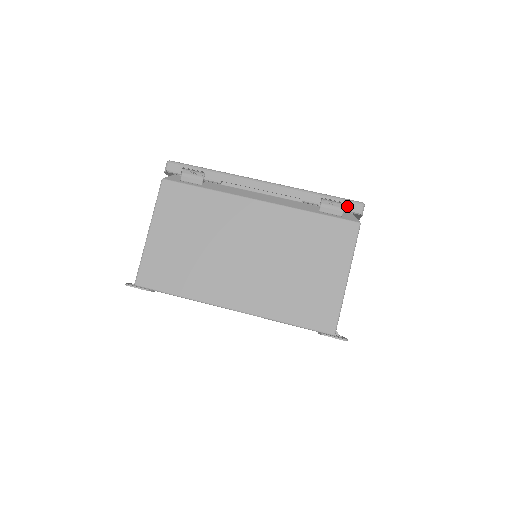
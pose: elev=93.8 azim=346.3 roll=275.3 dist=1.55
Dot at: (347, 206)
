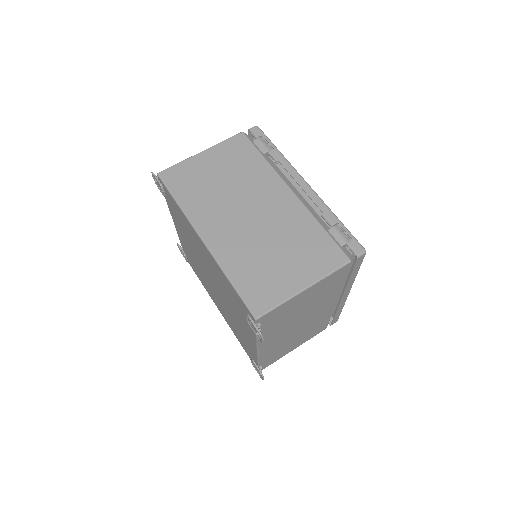
Dot at: (352, 242)
